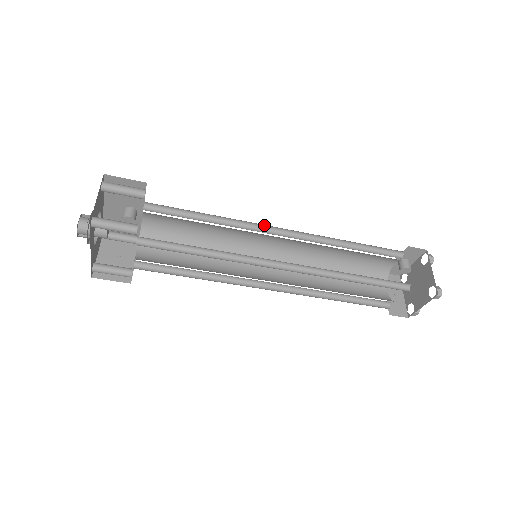
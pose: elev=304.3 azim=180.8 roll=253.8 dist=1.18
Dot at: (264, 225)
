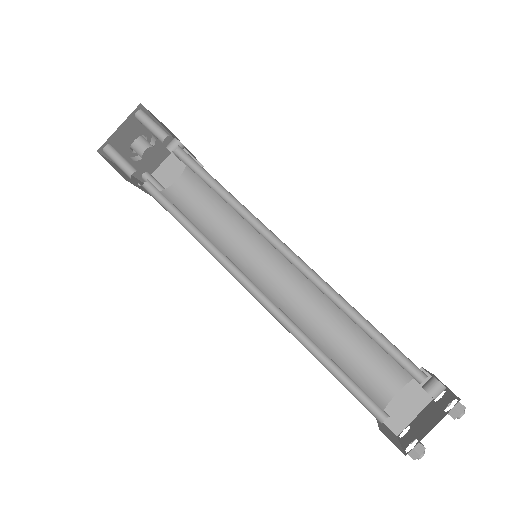
Dot at: occluded
